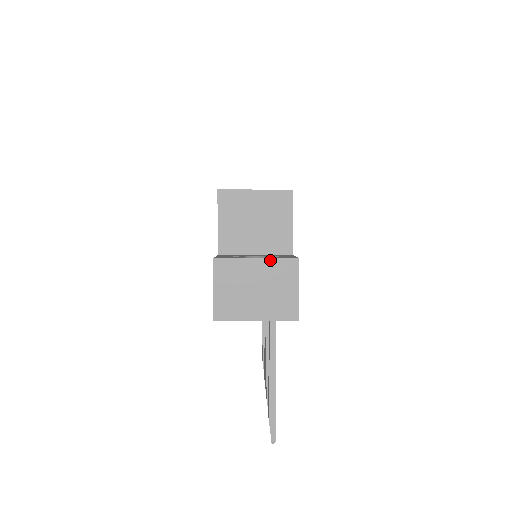
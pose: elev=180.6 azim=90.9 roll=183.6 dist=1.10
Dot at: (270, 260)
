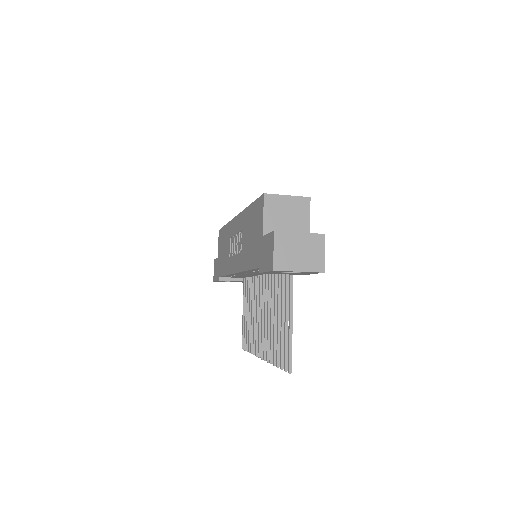
Dot at: (308, 234)
